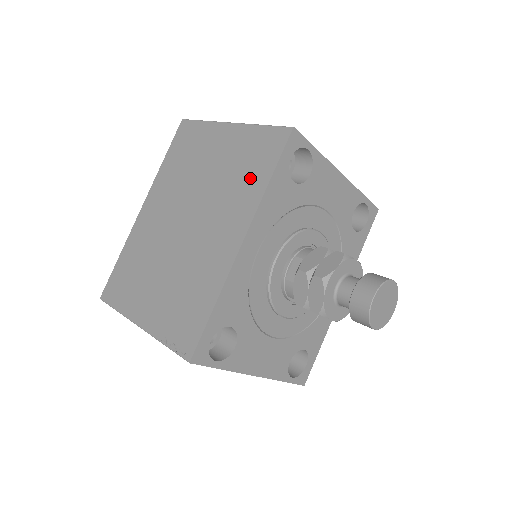
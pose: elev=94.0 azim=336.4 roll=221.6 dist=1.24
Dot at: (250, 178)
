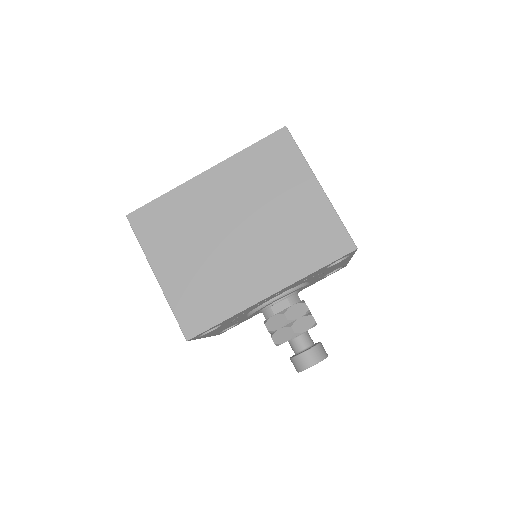
Dot at: (306, 253)
